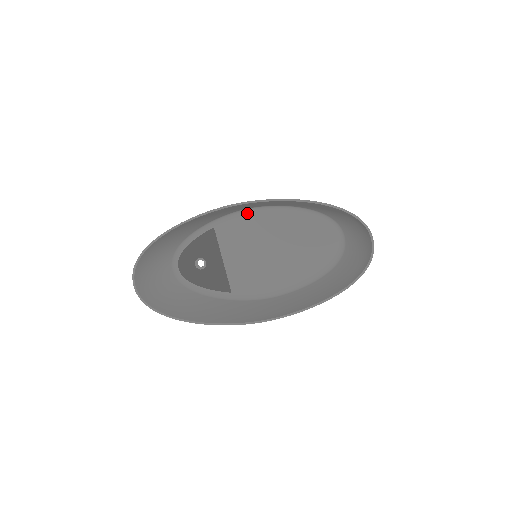
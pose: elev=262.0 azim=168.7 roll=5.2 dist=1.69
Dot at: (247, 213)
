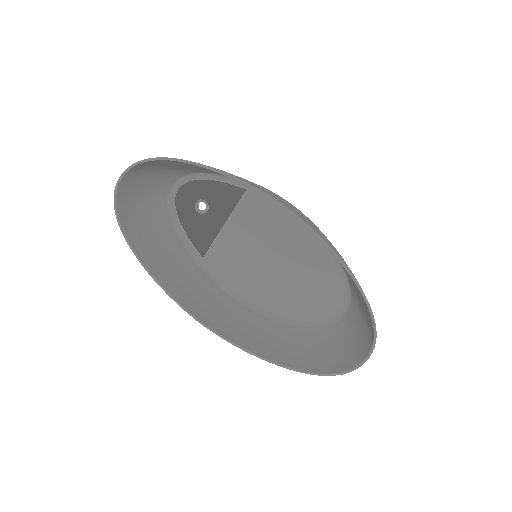
Dot at: occluded
